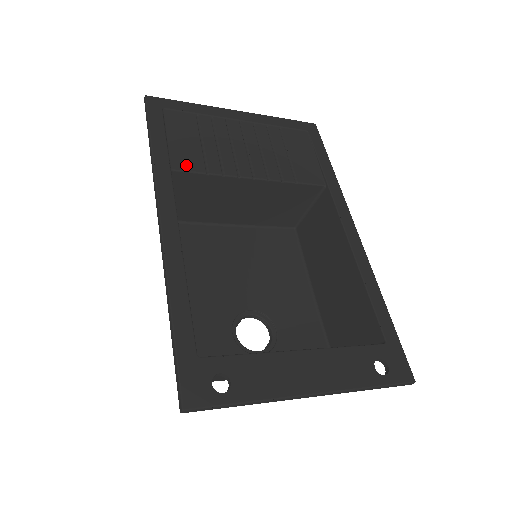
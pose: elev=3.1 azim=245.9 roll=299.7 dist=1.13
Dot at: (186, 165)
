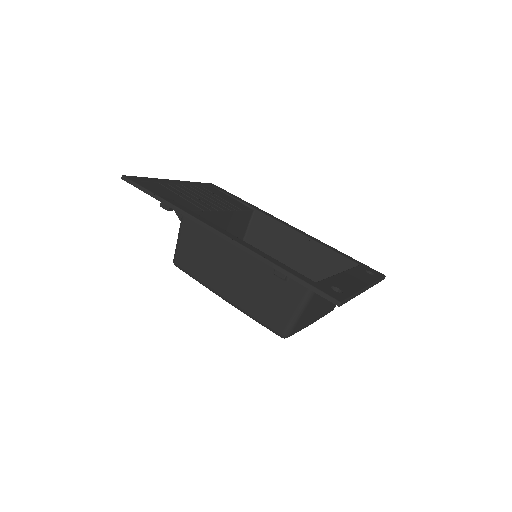
Dot at: (189, 207)
